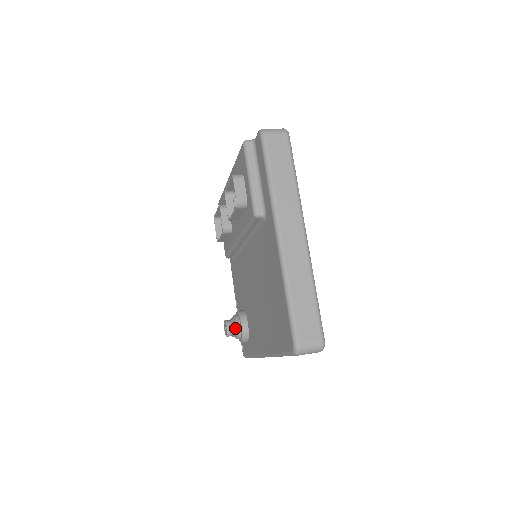
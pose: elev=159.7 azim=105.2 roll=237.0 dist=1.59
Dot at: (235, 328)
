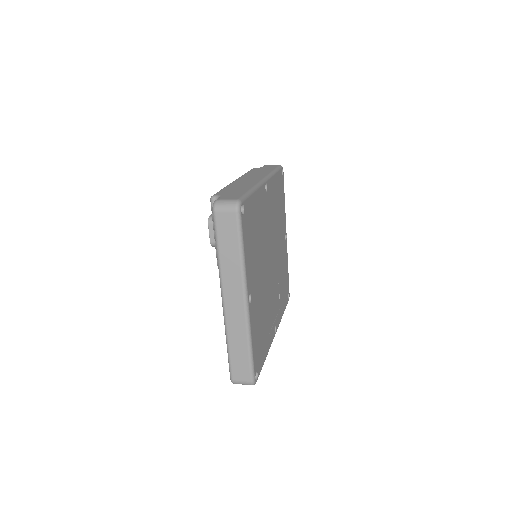
Dot at: occluded
